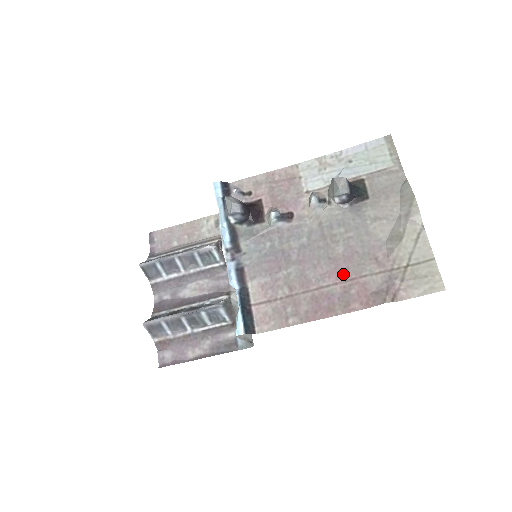
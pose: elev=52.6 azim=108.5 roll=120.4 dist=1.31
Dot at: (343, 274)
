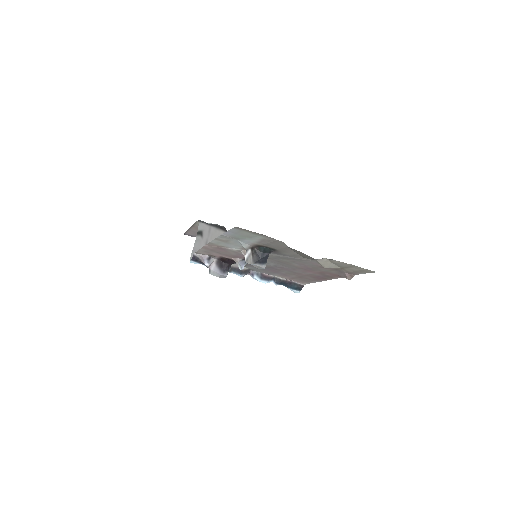
Dot at: (313, 271)
